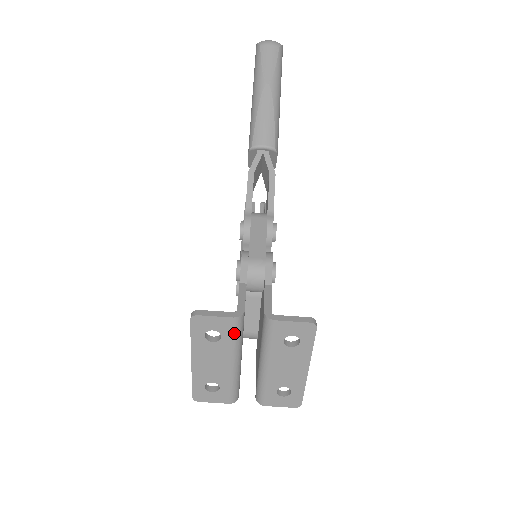
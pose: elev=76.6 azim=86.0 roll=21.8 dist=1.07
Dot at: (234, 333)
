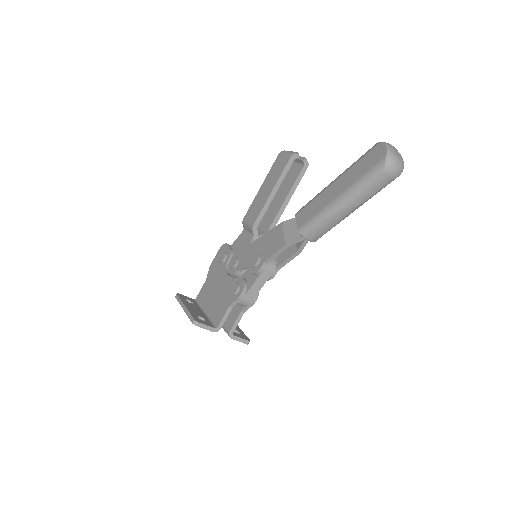
Dot at: occluded
